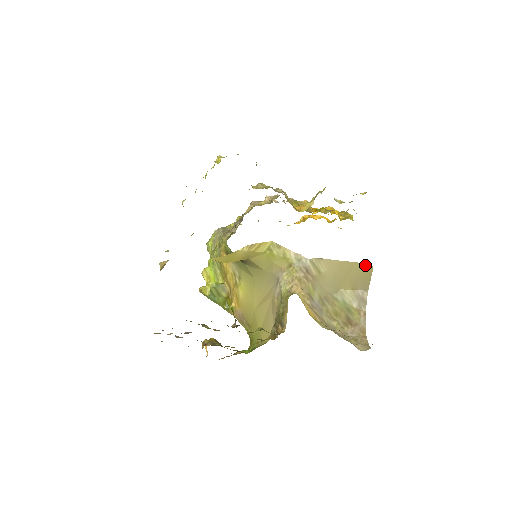
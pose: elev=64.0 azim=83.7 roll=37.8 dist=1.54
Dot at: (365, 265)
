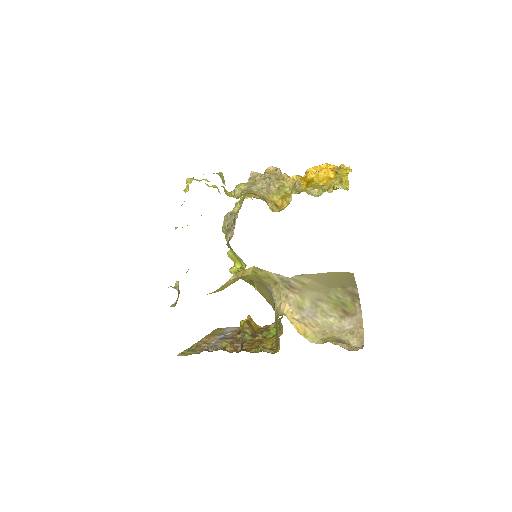
Dot at: (345, 272)
